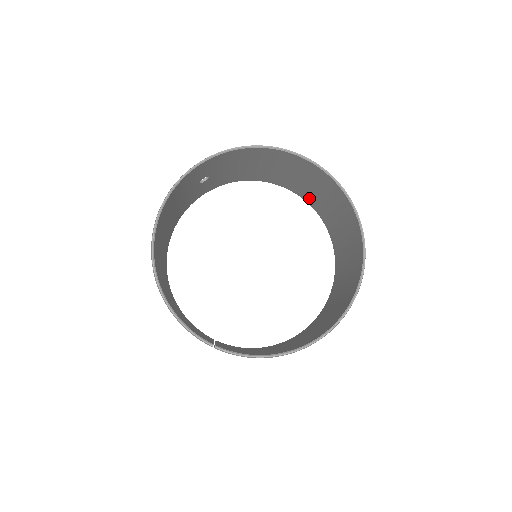
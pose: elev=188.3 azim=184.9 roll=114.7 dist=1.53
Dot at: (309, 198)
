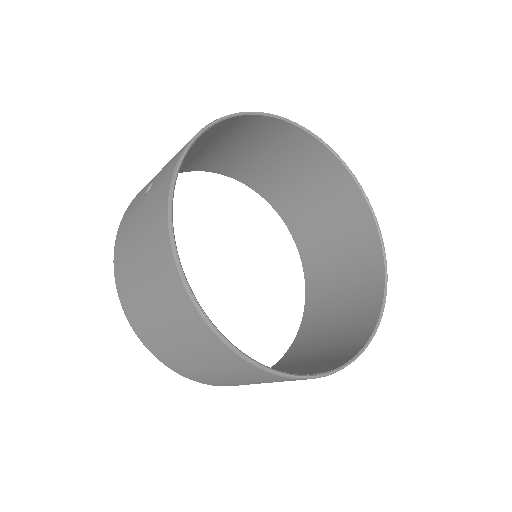
Dot at: (242, 172)
